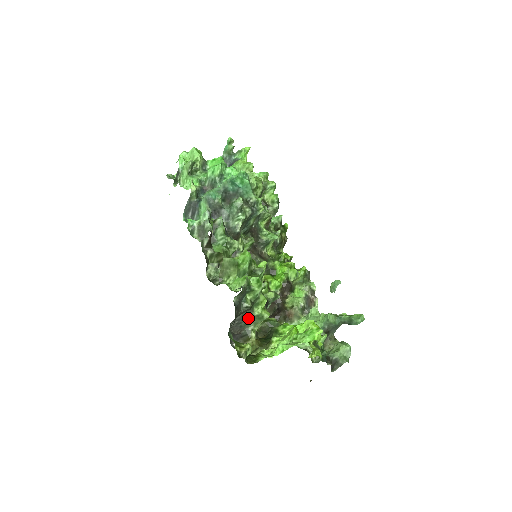
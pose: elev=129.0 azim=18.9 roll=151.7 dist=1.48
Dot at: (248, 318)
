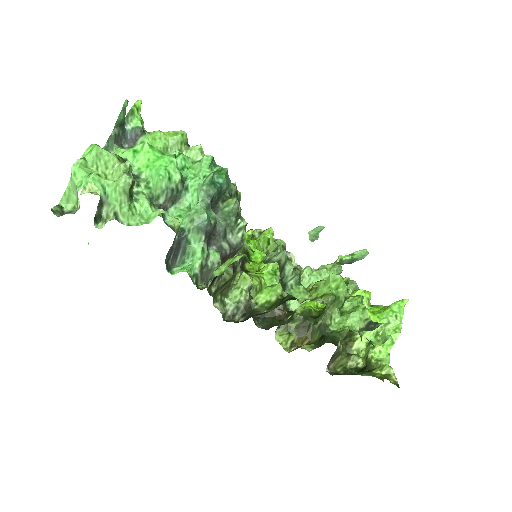
Dot at: occluded
